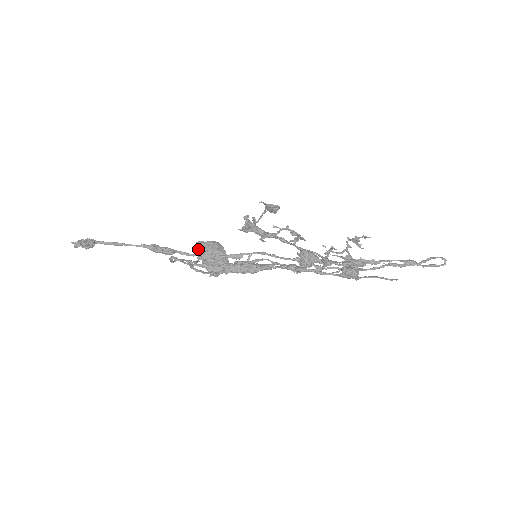
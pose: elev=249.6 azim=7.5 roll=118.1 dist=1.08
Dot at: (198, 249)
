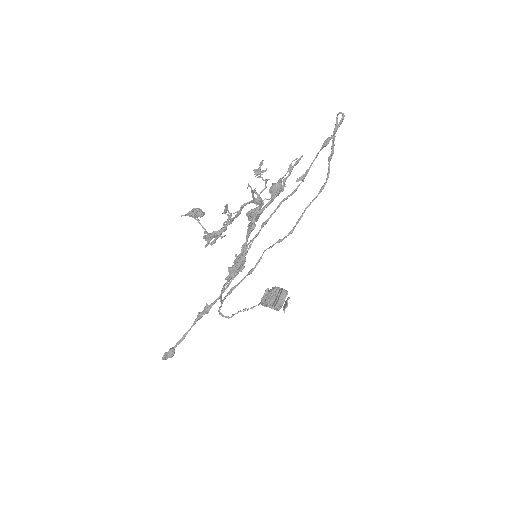
Dot at: (262, 304)
